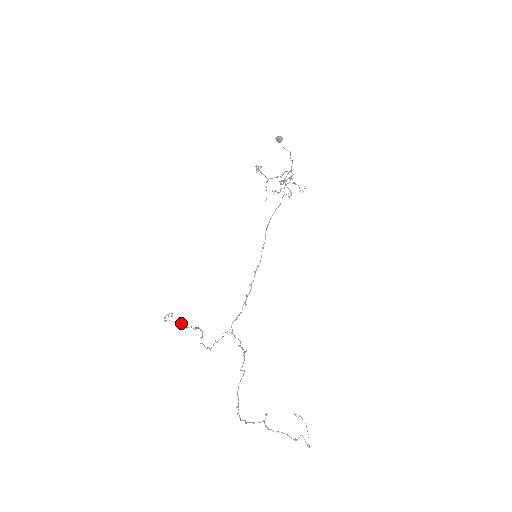
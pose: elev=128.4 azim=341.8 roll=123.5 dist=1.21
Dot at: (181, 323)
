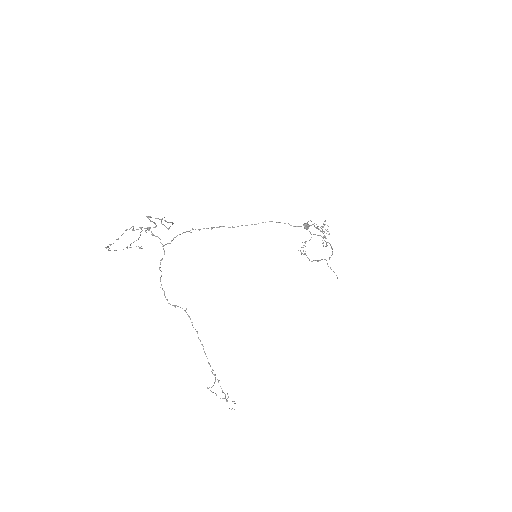
Dot at: (215, 374)
